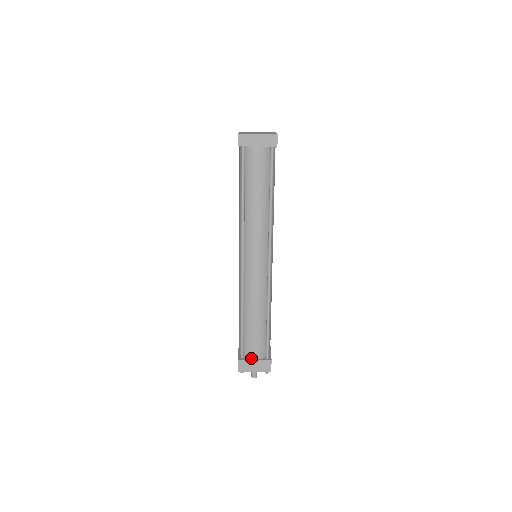
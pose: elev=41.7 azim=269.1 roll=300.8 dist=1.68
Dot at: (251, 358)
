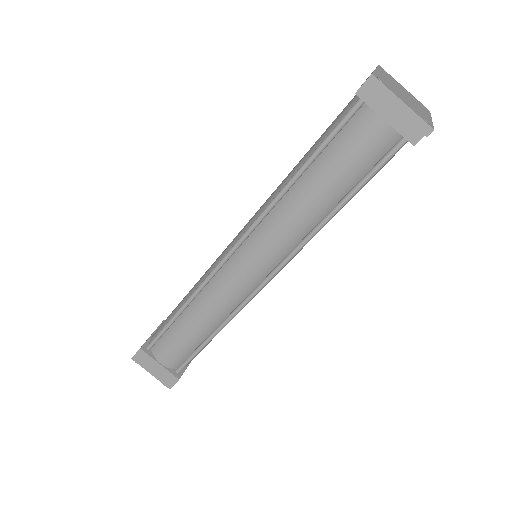
Dot at: (157, 358)
